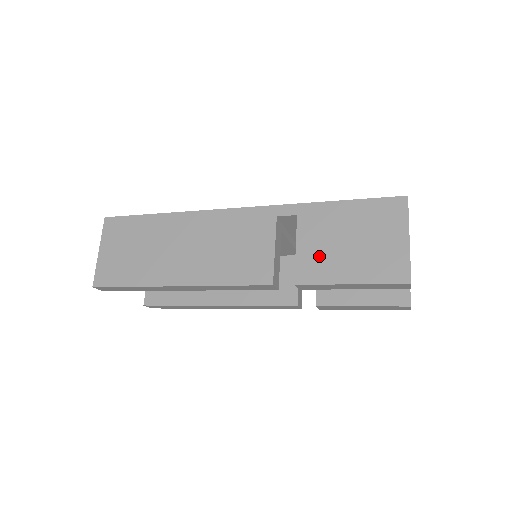
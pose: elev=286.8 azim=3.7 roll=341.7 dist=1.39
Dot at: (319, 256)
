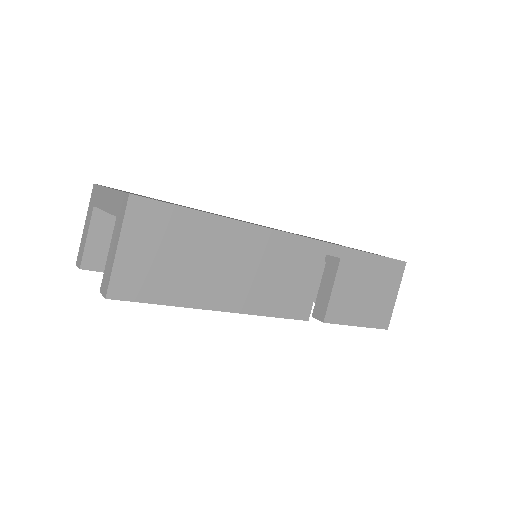
Dot at: (346, 300)
